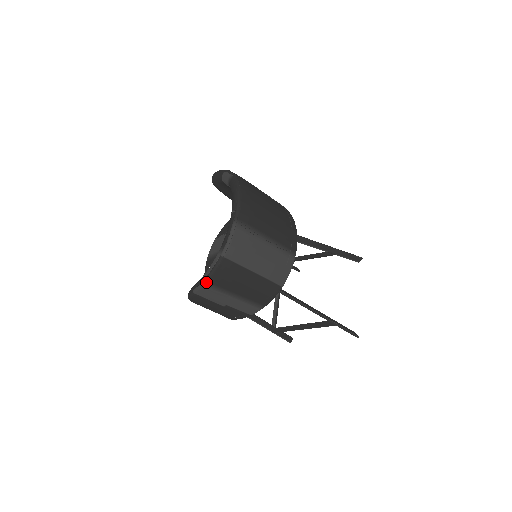
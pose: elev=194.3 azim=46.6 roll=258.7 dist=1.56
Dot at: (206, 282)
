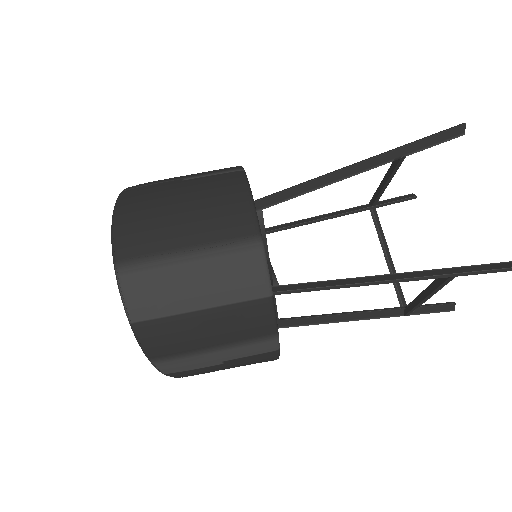
Dot at: (151, 360)
